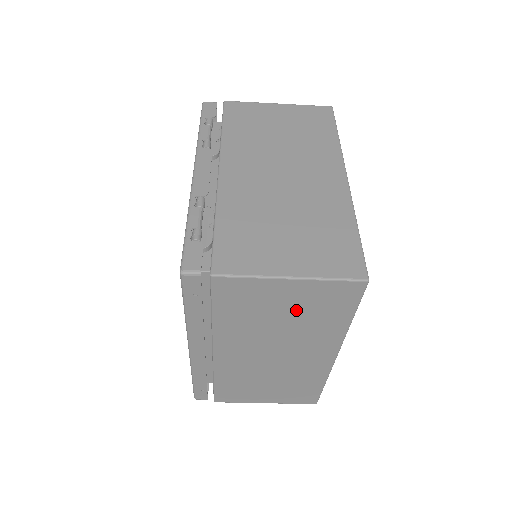
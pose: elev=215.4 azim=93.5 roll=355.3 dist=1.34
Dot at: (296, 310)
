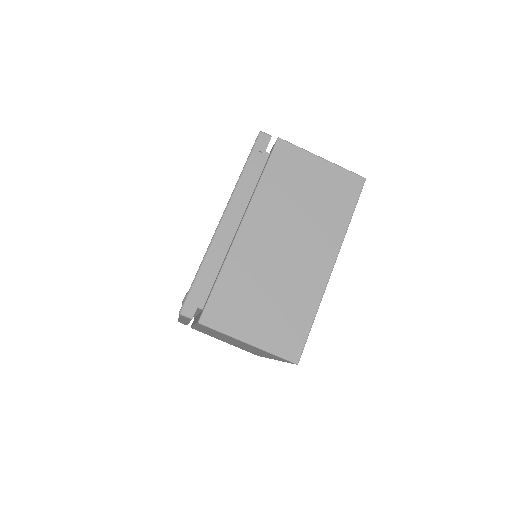
Dot at: (318, 191)
